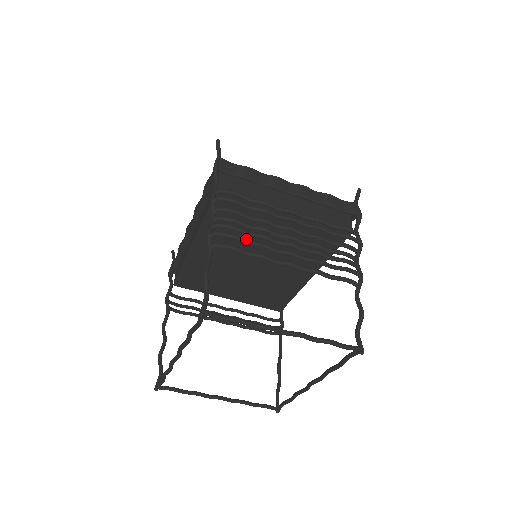
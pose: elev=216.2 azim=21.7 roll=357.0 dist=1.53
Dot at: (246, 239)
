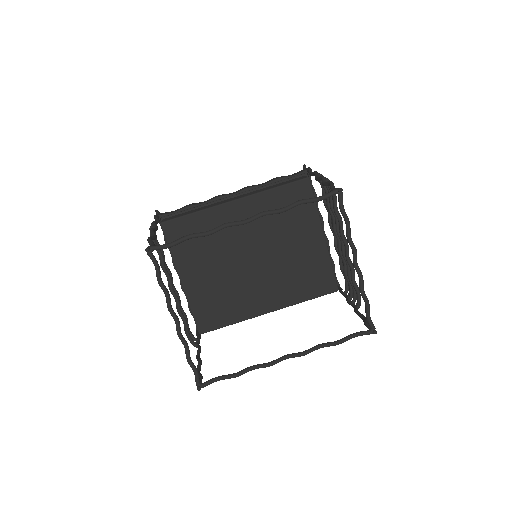
Dot at: (274, 232)
